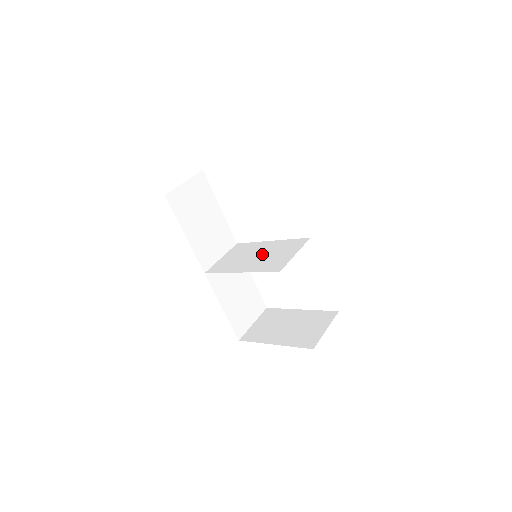
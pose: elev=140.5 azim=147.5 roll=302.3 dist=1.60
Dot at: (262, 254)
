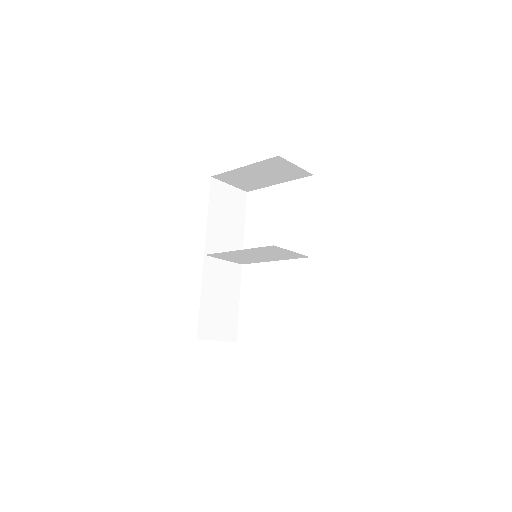
Dot at: (262, 255)
